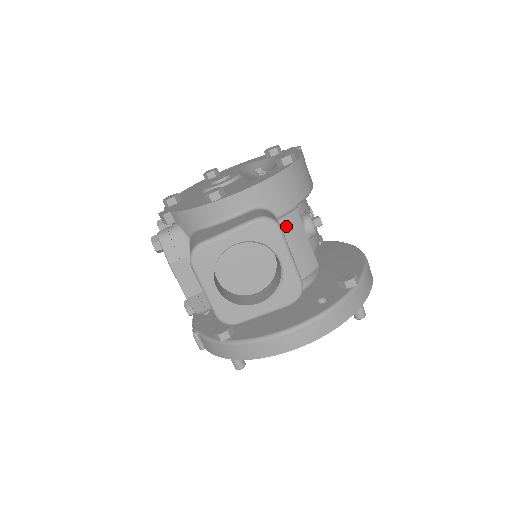
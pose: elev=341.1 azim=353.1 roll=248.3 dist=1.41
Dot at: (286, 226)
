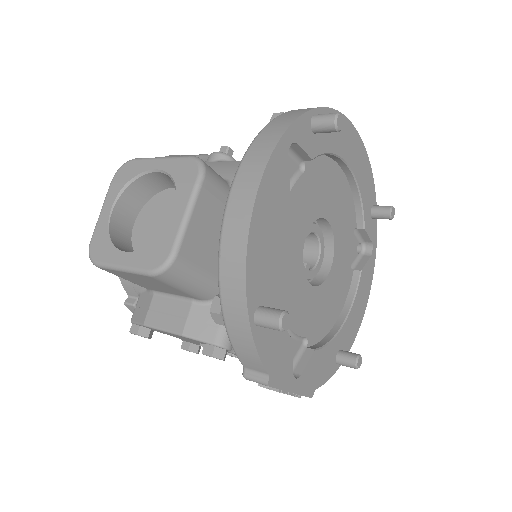
Dot at: occluded
